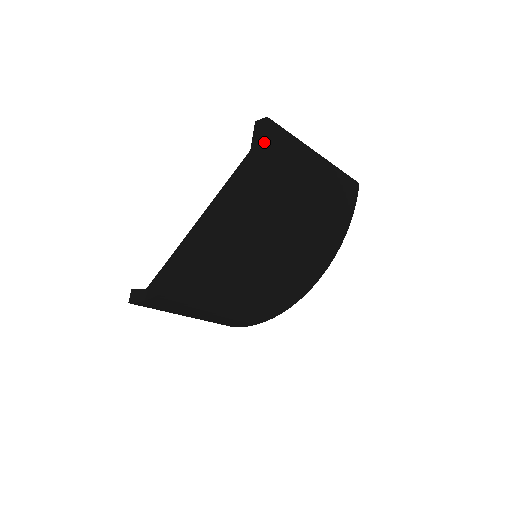
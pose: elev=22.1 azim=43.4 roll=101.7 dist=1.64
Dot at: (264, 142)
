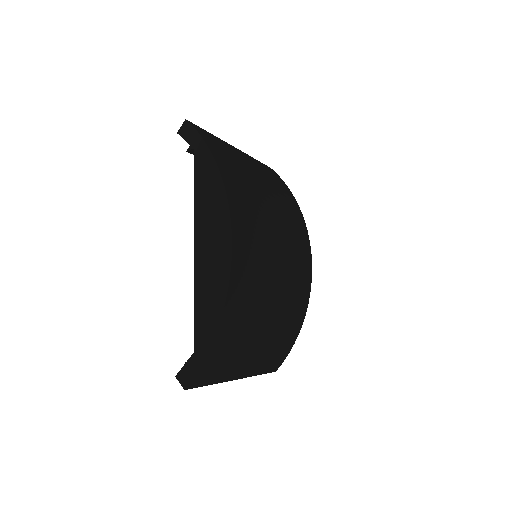
Dot at: (201, 135)
